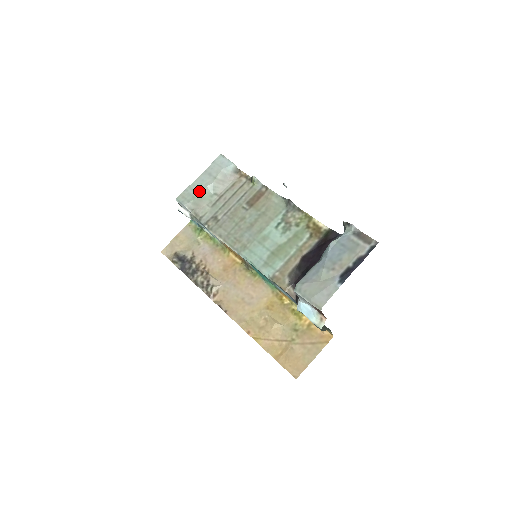
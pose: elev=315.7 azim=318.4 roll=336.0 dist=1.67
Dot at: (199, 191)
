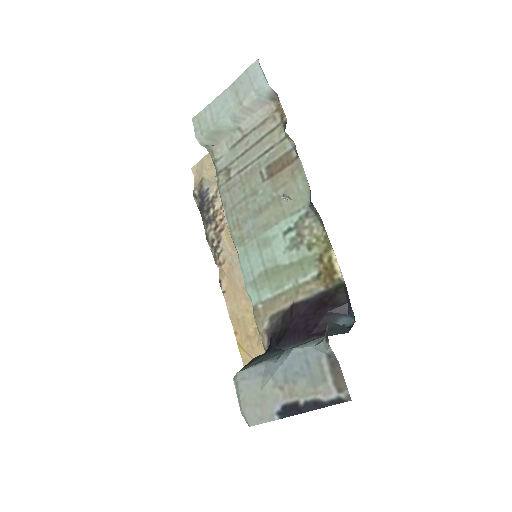
Dot at: (217, 120)
